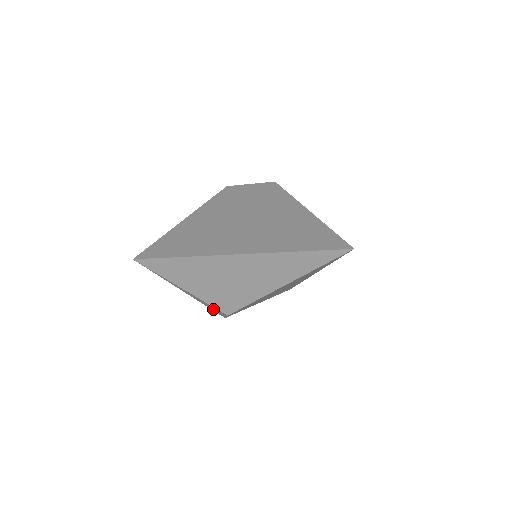
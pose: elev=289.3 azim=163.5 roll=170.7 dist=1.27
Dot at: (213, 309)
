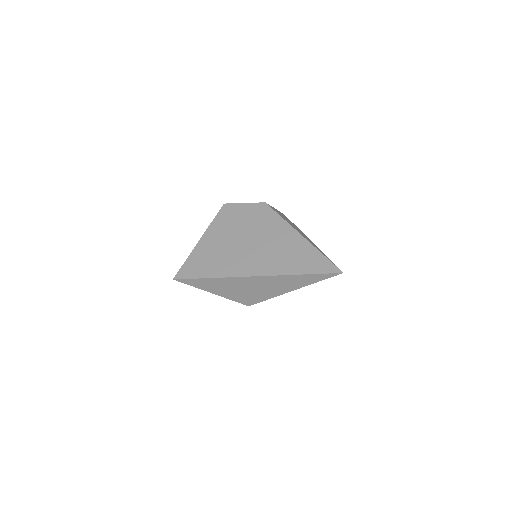
Dot at: occluded
